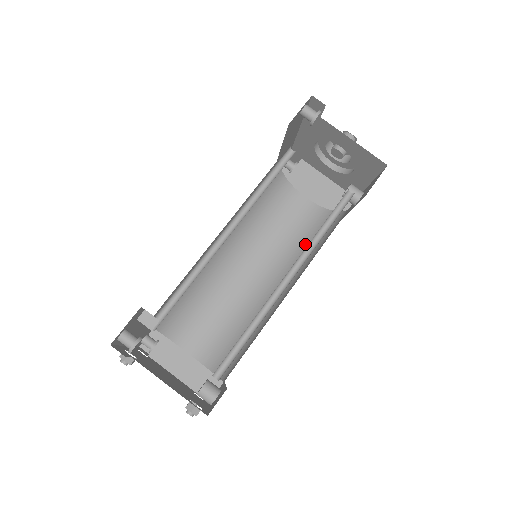
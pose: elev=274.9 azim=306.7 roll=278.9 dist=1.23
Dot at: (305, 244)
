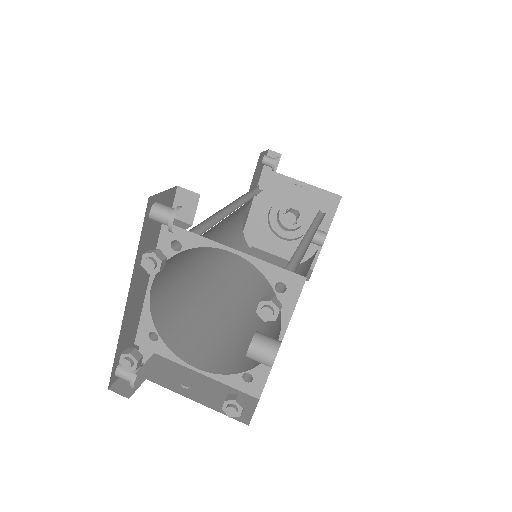
Dot at: occluded
